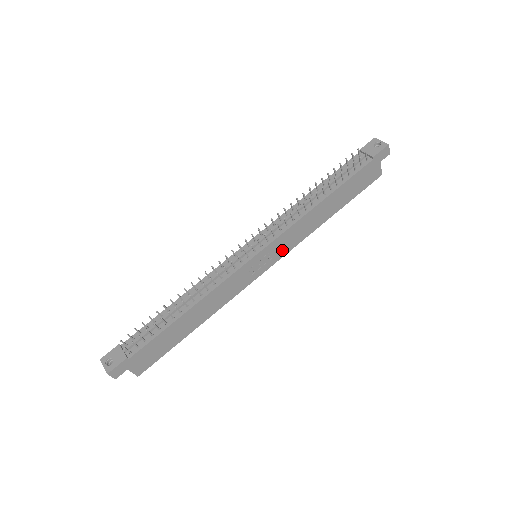
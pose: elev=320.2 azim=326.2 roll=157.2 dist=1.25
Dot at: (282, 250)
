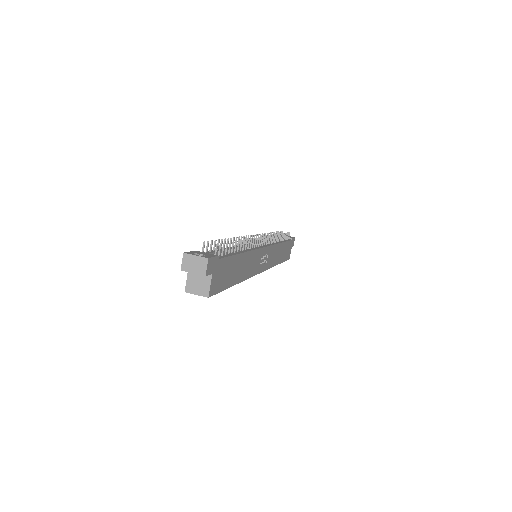
Dot at: (268, 262)
